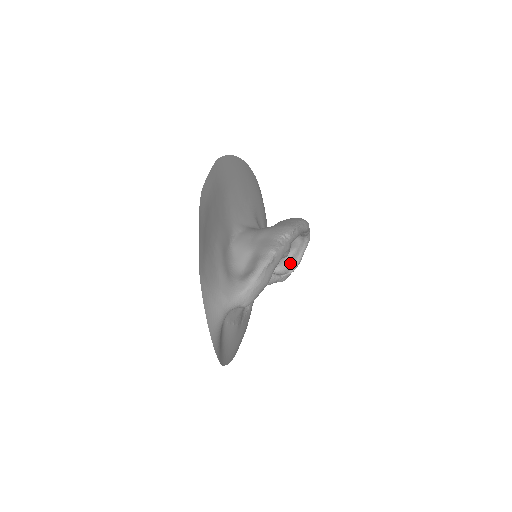
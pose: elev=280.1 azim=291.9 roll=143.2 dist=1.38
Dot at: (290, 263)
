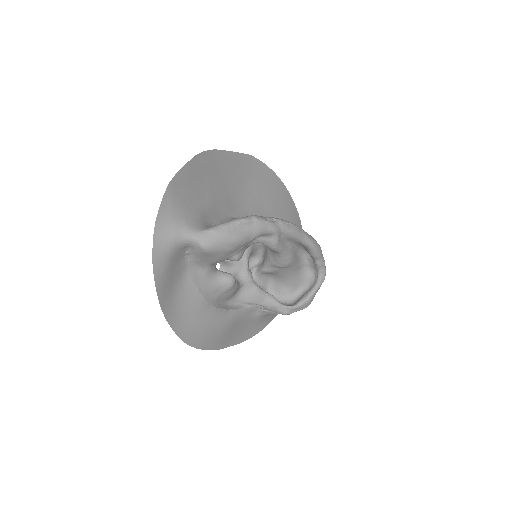
Dot at: (298, 299)
